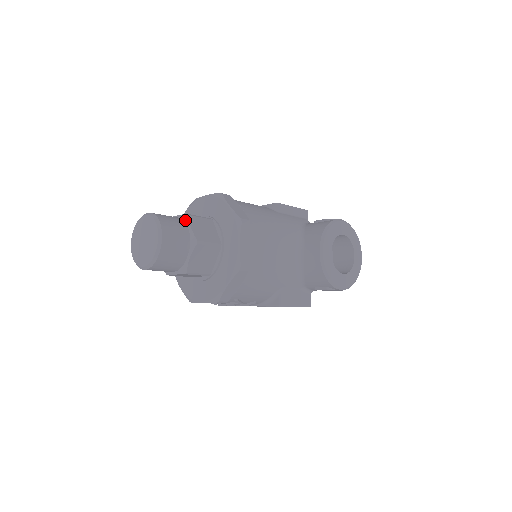
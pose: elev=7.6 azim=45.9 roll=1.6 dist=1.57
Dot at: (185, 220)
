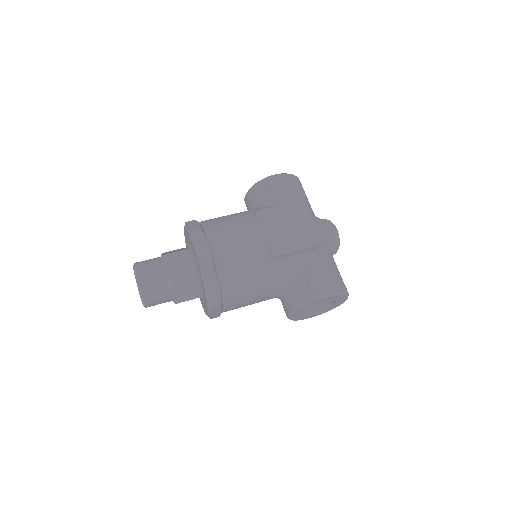
Dot at: (169, 284)
